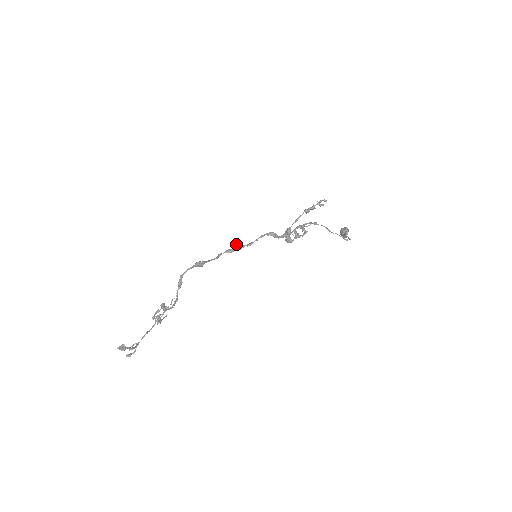
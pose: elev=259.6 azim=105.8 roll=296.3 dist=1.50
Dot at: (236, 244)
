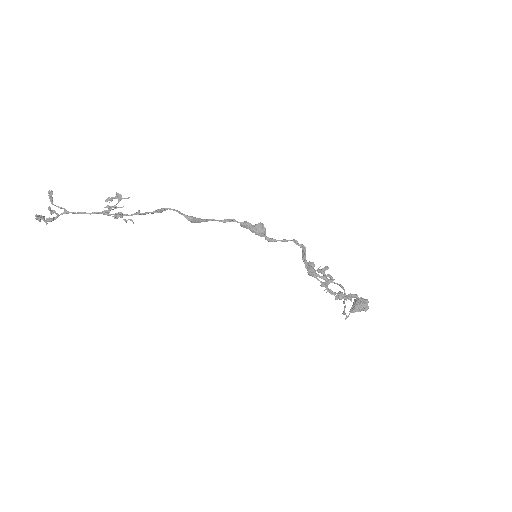
Dot at: (262, 225)
